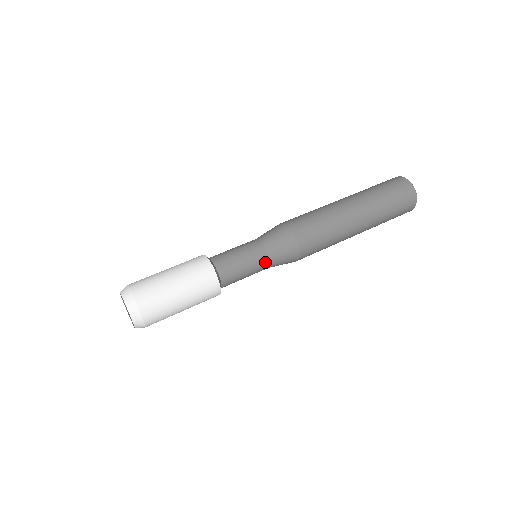
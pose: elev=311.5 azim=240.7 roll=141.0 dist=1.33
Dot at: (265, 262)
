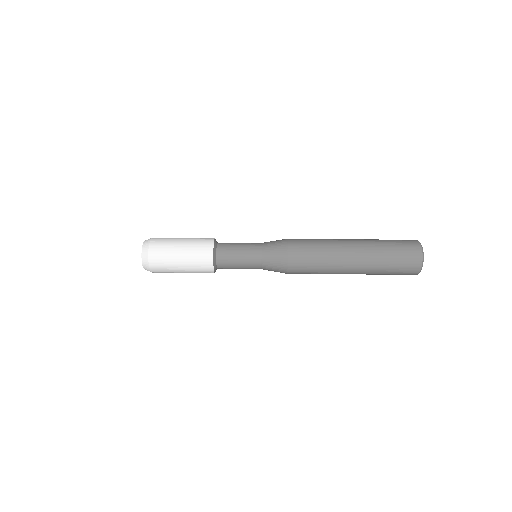
Dot at: (257, 263)
